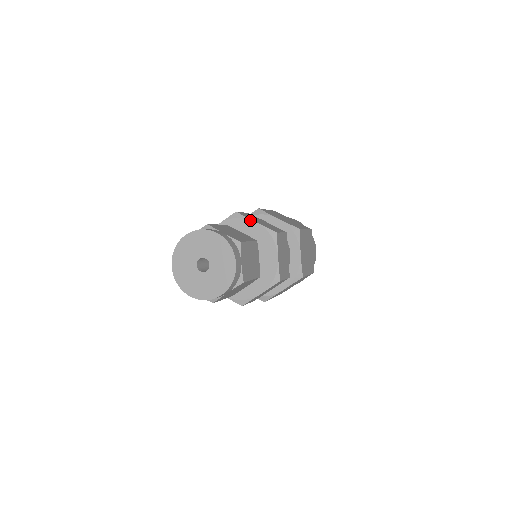
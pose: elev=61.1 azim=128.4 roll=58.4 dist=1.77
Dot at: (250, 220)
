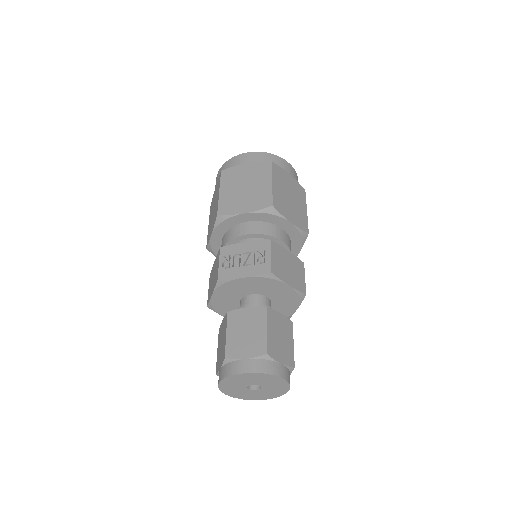
Dot at: (284, 283)
